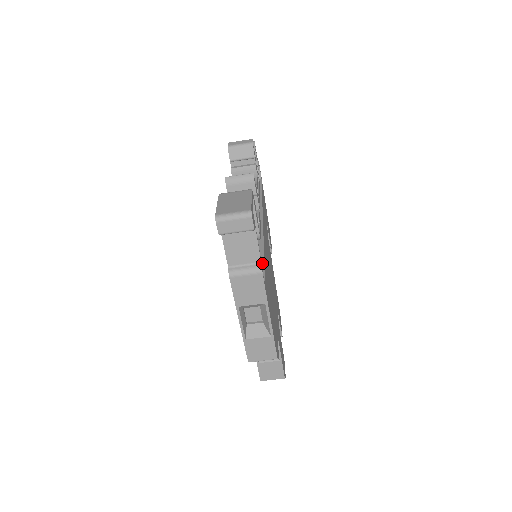
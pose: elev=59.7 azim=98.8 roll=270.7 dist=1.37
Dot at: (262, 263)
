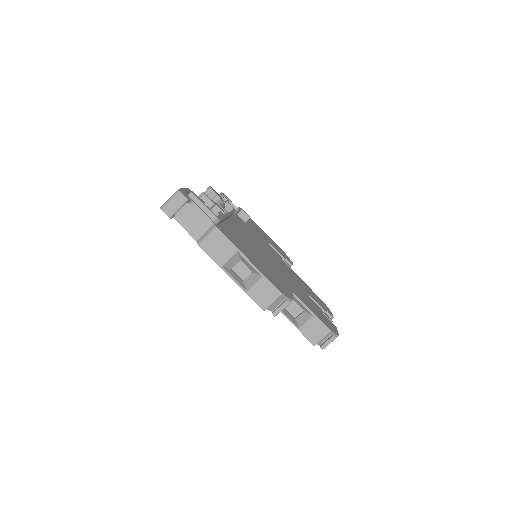
Dot at: occluded
